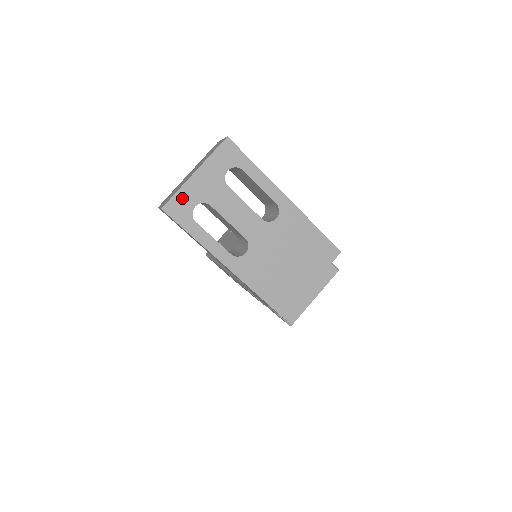
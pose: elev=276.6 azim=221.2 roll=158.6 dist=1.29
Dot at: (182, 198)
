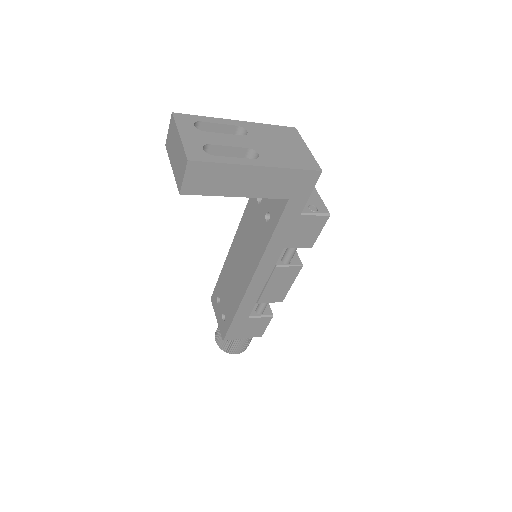
Dot at: (191, 149)
